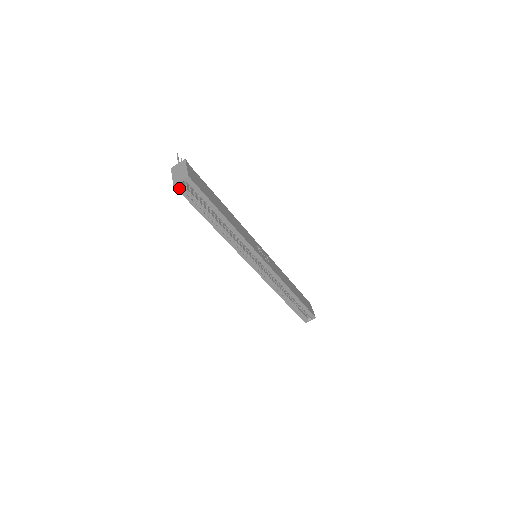
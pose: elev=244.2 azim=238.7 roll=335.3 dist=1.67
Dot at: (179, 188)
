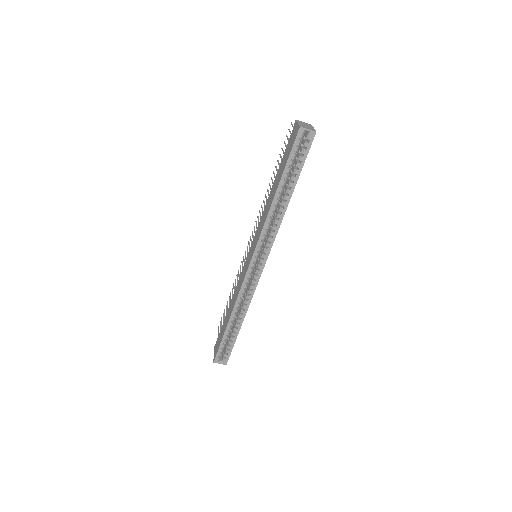
Dot at: (300, 133)
